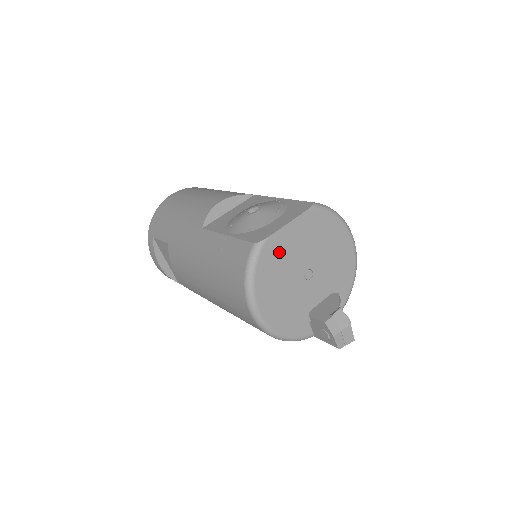
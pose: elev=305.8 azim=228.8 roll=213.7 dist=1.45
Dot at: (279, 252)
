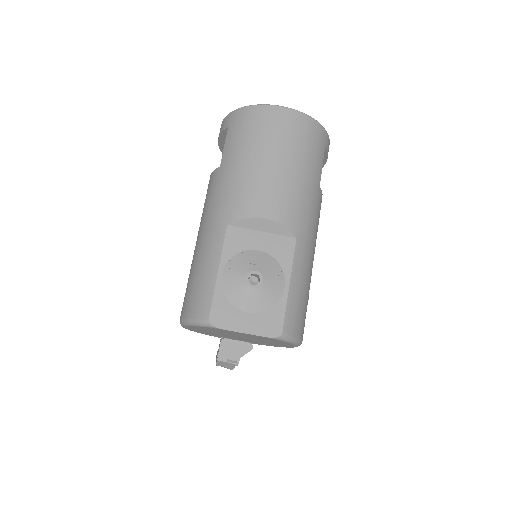
Dot at: (223, 331)
